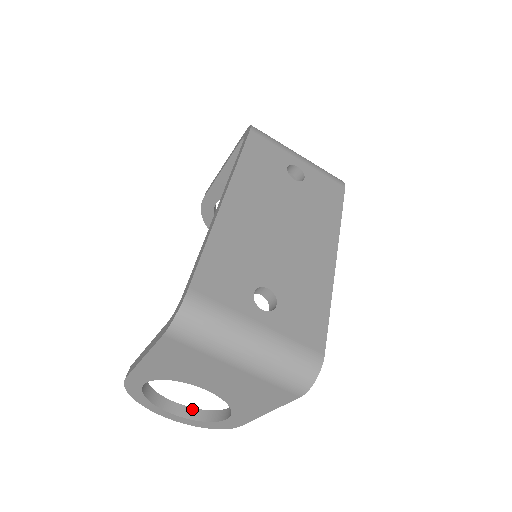
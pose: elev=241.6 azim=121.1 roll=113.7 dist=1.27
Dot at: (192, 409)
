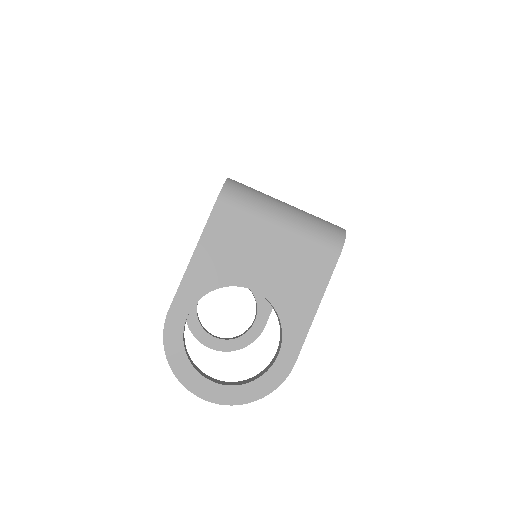
Dot at: (235, 382)
